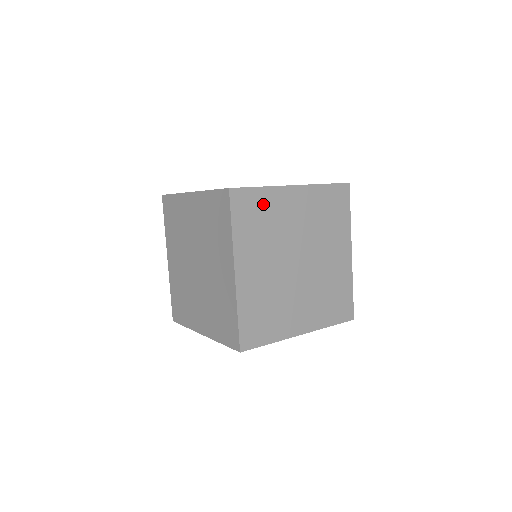
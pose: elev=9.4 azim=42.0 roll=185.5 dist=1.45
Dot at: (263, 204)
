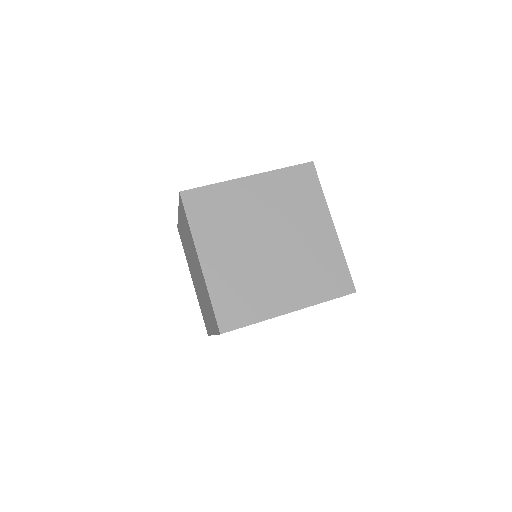
Dot at: occluded
